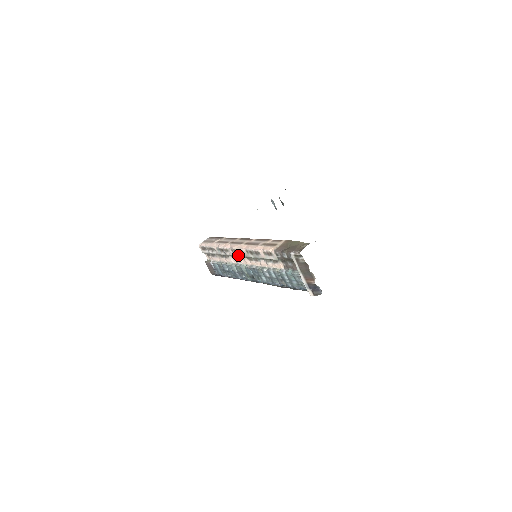
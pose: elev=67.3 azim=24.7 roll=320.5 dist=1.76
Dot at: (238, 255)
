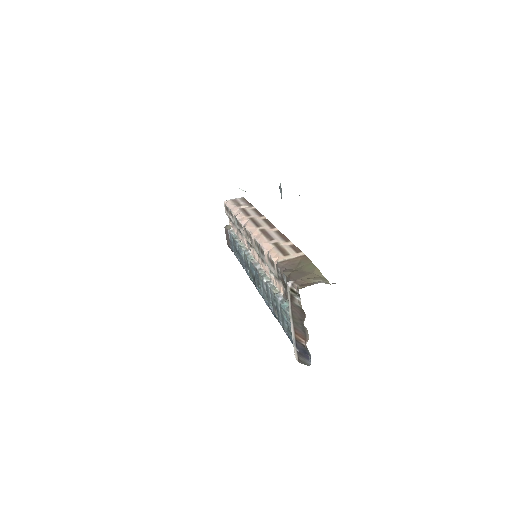
Dot at: (248, 240)
